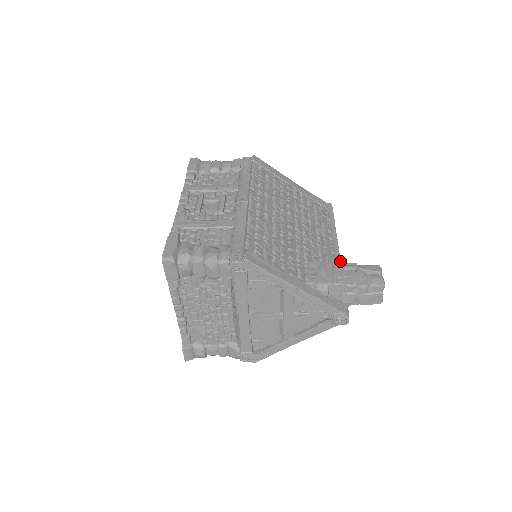
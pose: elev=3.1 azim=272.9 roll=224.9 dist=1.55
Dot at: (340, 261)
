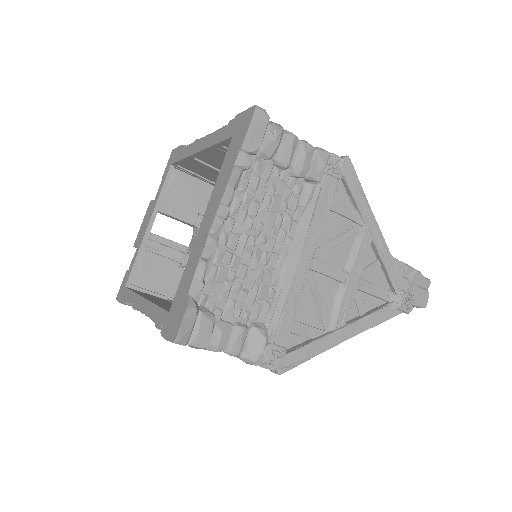
Dot at: occluded
